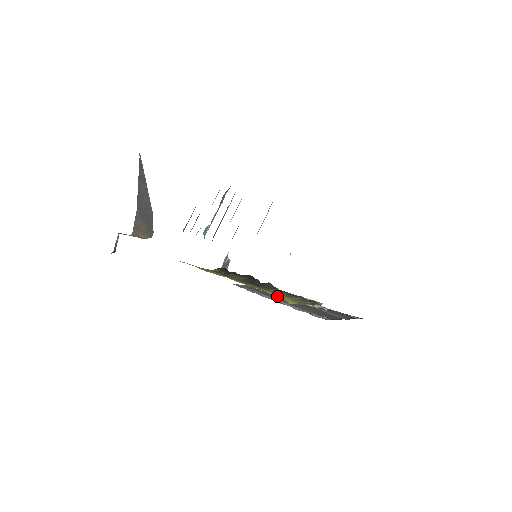
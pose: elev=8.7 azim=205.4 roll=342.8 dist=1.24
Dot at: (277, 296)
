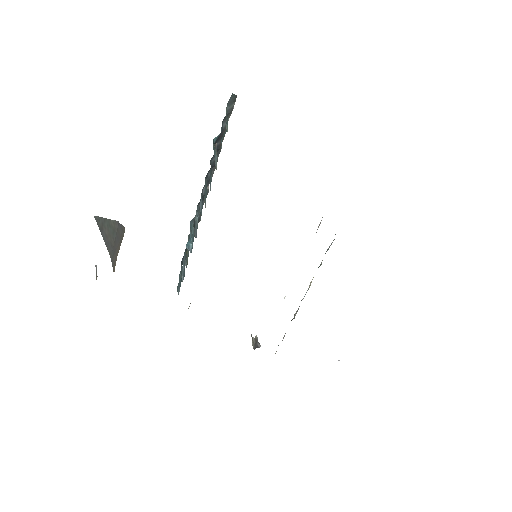
Dot at: occluded
